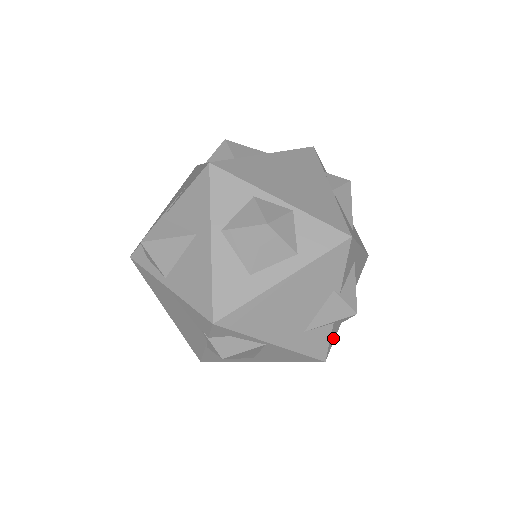
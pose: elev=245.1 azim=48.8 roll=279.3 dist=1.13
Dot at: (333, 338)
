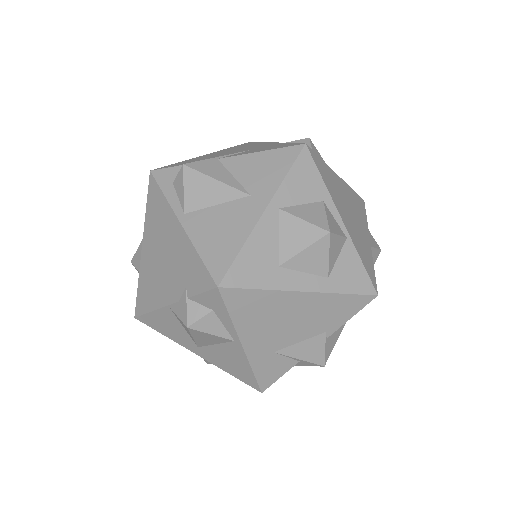
Dot at: occluded
